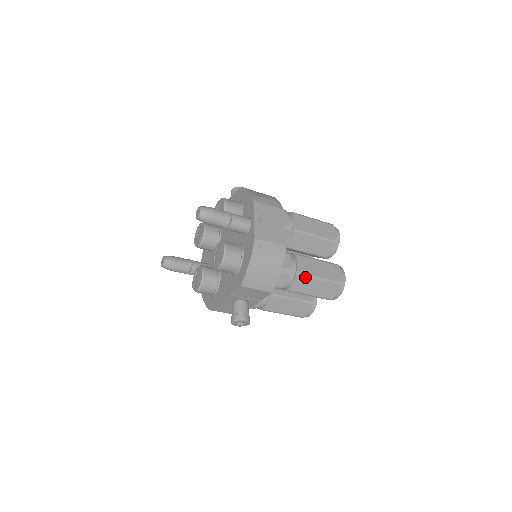
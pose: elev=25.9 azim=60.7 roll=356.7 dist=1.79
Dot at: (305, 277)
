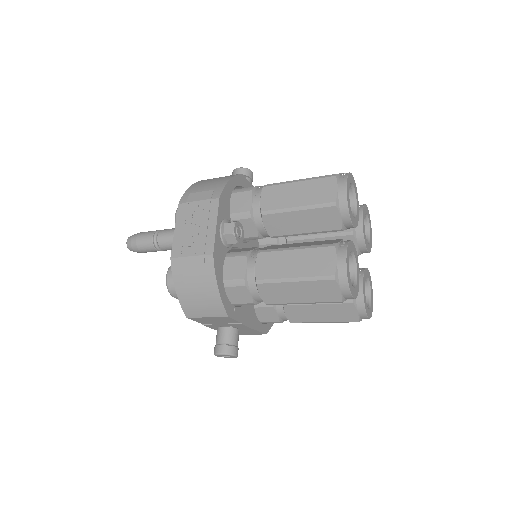
Dot at: (269, 283)
